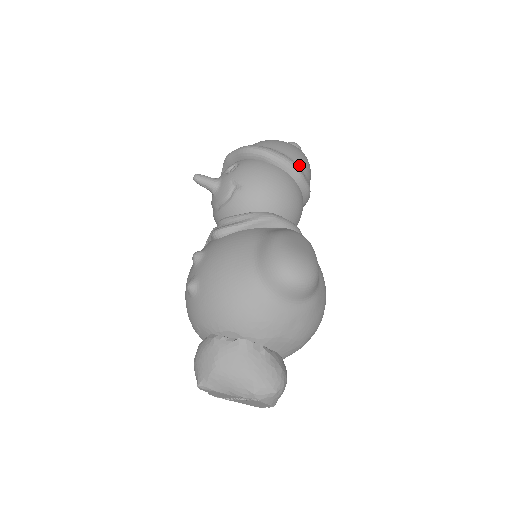
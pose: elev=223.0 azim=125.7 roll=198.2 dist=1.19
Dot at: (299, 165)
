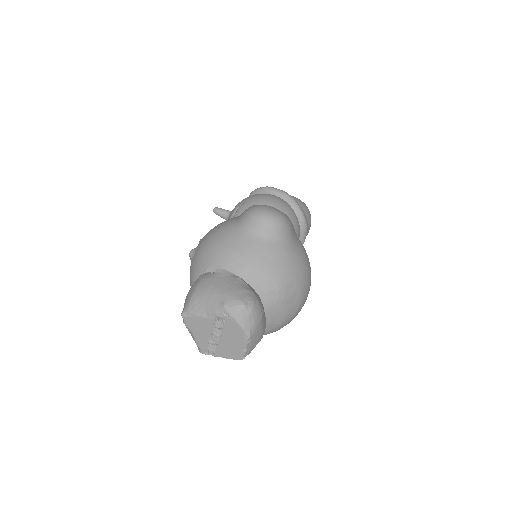
Dot at: occluded
